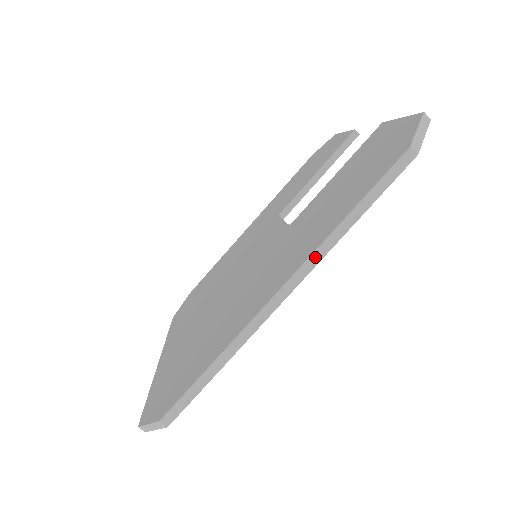
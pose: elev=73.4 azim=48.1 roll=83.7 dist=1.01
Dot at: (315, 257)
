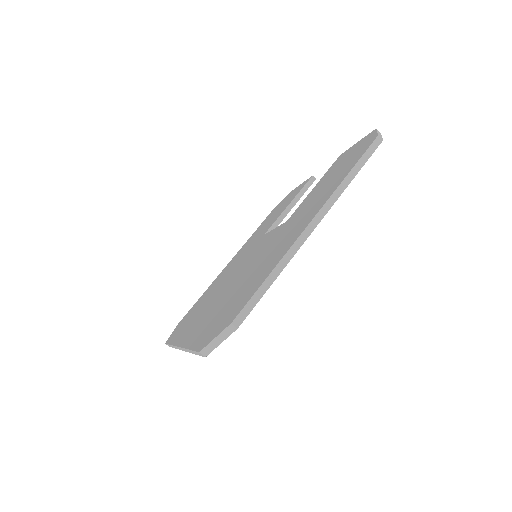
Dot at: (332, 199)
